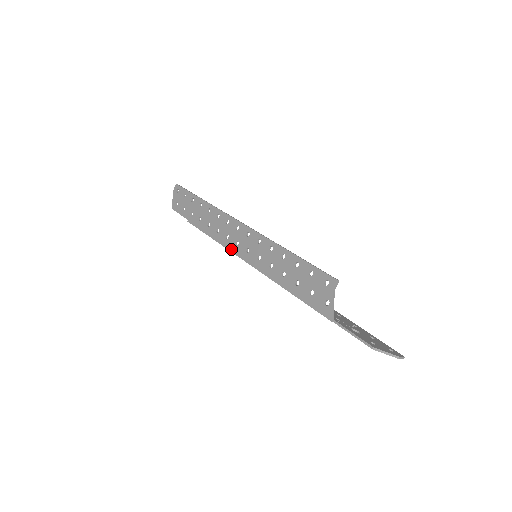
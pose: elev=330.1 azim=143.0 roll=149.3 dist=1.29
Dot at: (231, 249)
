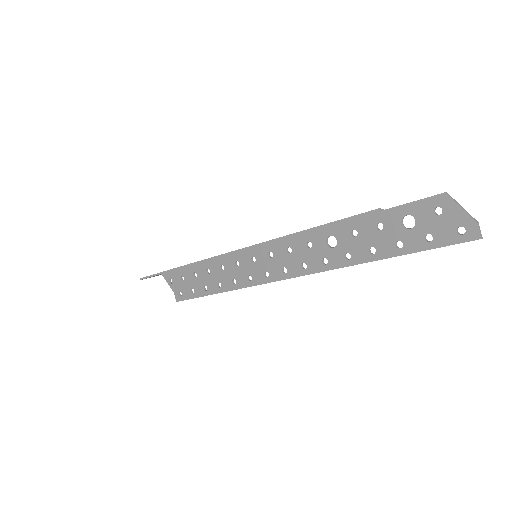
Dot at: (225, 253)
